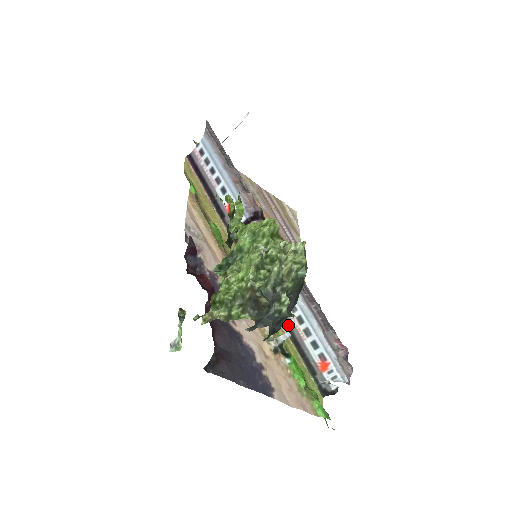
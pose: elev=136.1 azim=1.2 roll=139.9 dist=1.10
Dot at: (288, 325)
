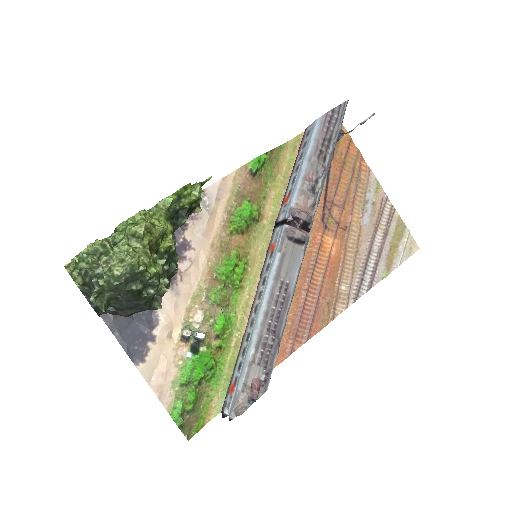
Dot at: (244, 334)
